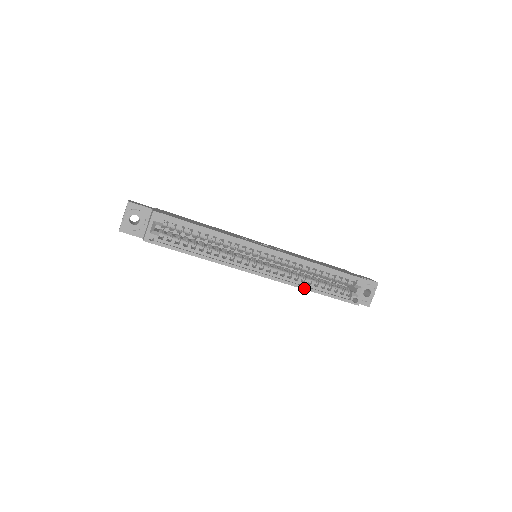
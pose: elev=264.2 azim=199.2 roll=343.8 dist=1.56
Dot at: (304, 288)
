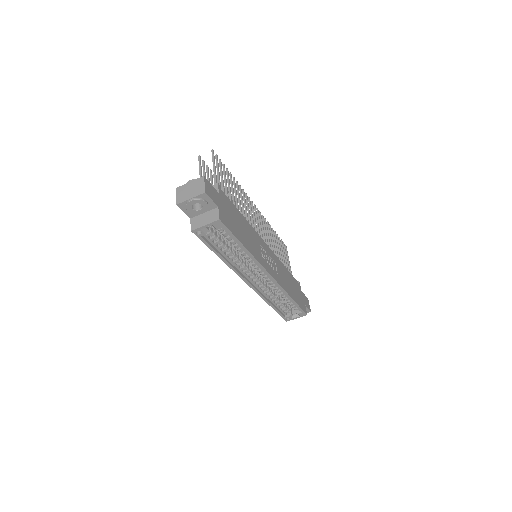
Dot at: (267, 302)
